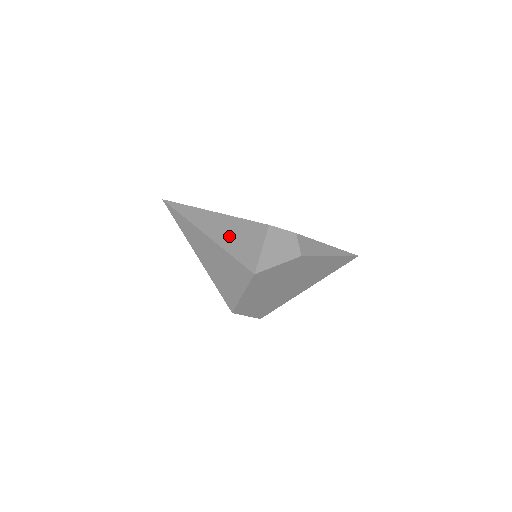
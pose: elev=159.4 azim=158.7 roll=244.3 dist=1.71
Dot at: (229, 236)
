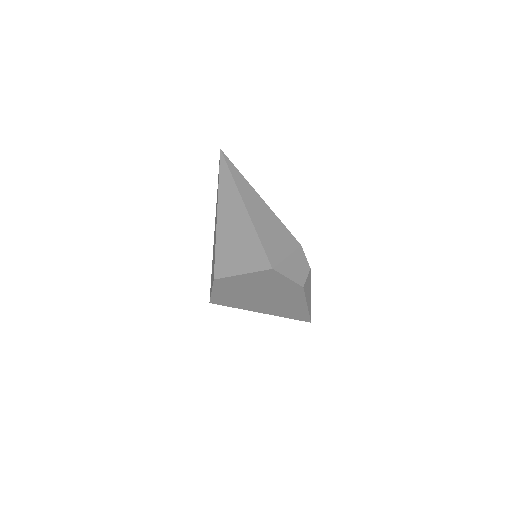
Dot at: (265, 225)
